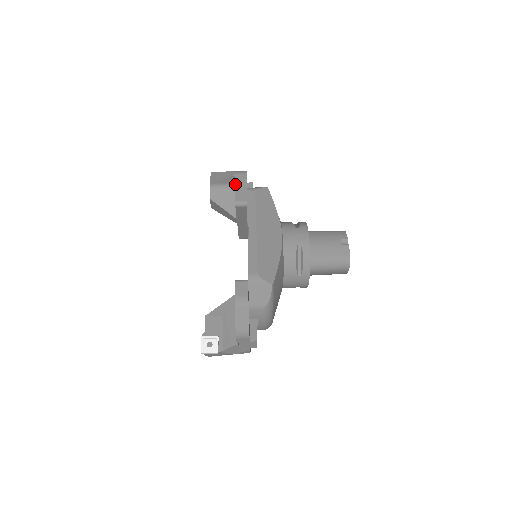
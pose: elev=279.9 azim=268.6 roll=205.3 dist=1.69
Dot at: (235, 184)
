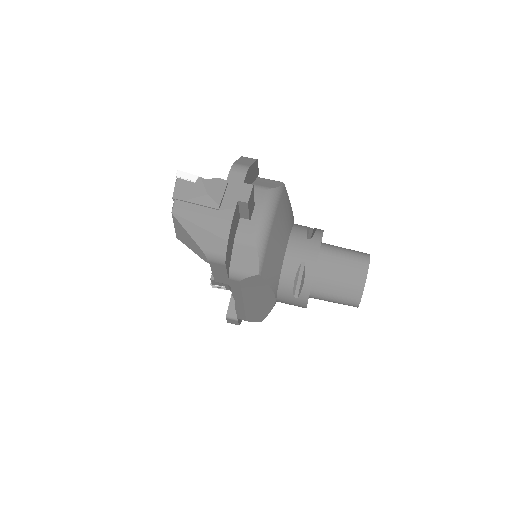
Dot at: occluded
